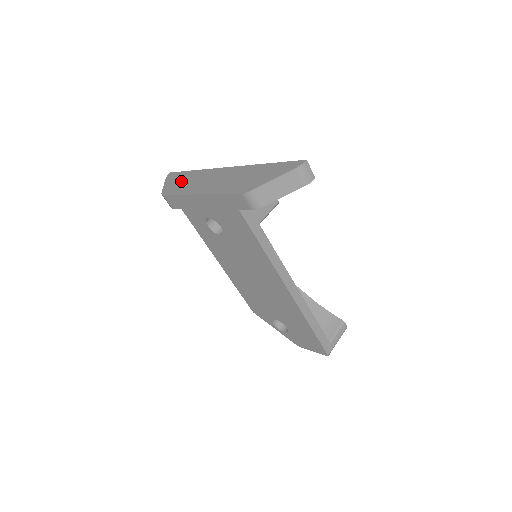
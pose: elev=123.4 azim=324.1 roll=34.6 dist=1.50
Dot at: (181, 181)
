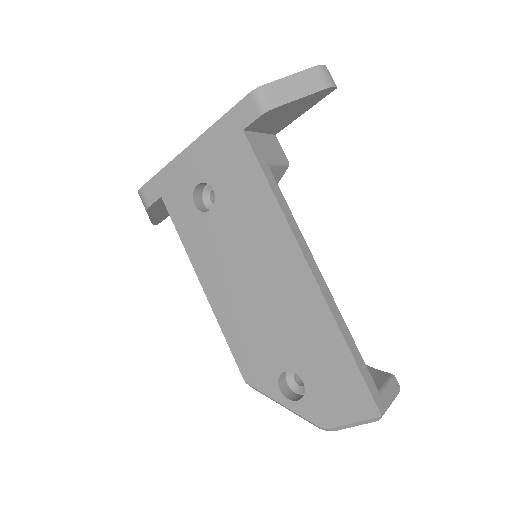
Dot at: occluded
